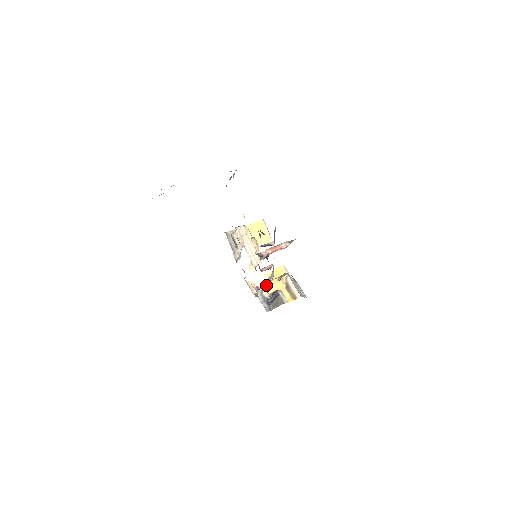
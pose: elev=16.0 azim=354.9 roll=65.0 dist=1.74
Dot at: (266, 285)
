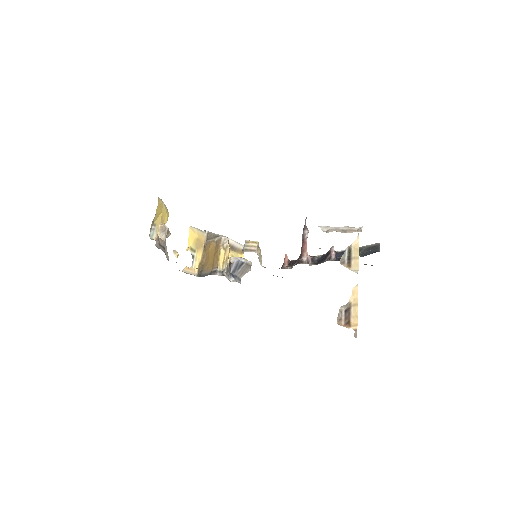
Dot at: (221, 263)
